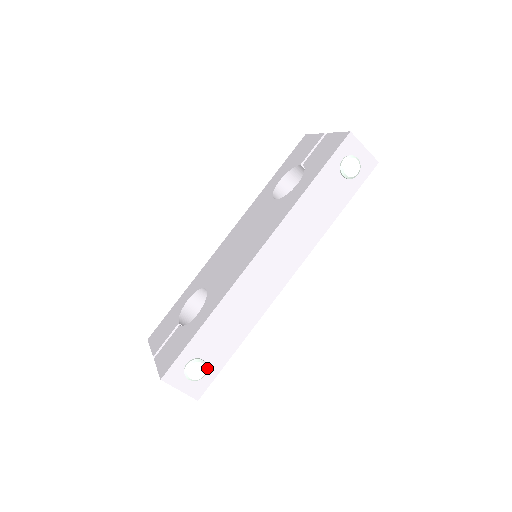
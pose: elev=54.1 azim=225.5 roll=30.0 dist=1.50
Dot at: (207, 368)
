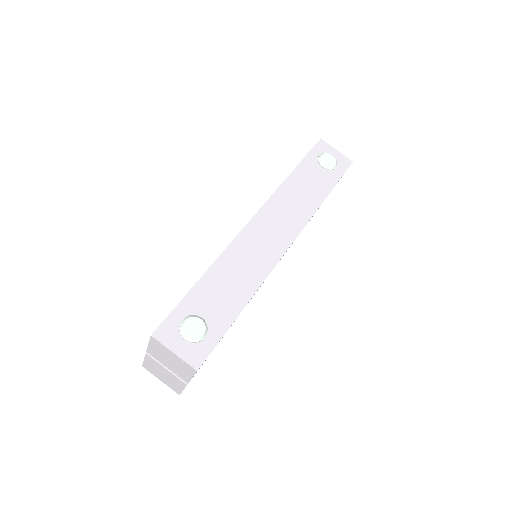
Dot at: (207, 328)
